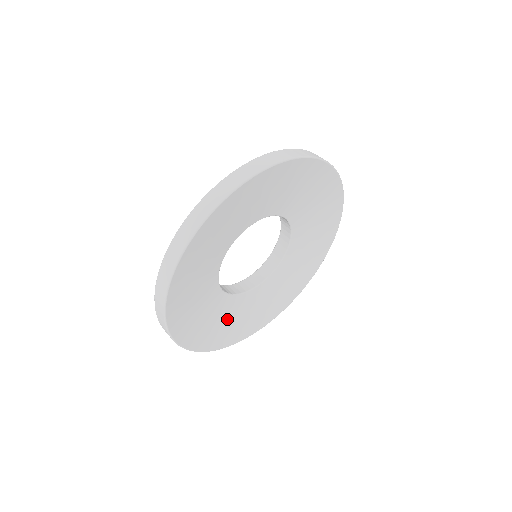
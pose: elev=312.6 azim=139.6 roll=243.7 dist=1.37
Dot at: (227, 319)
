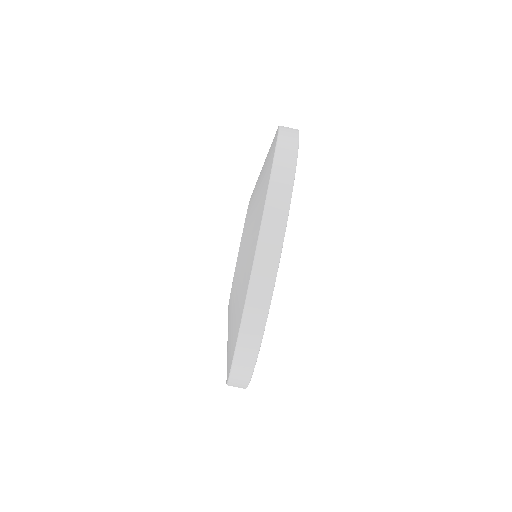
Dot at: occluded
